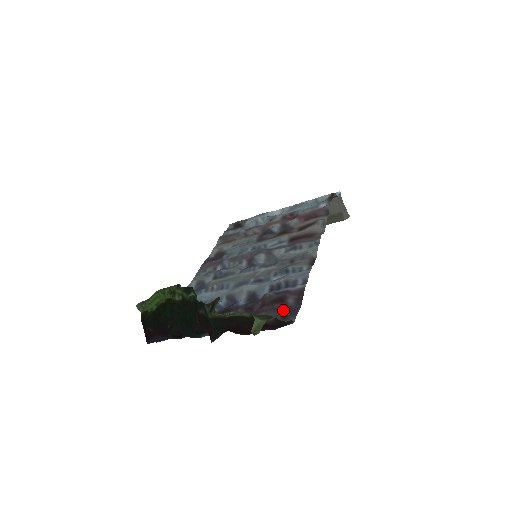
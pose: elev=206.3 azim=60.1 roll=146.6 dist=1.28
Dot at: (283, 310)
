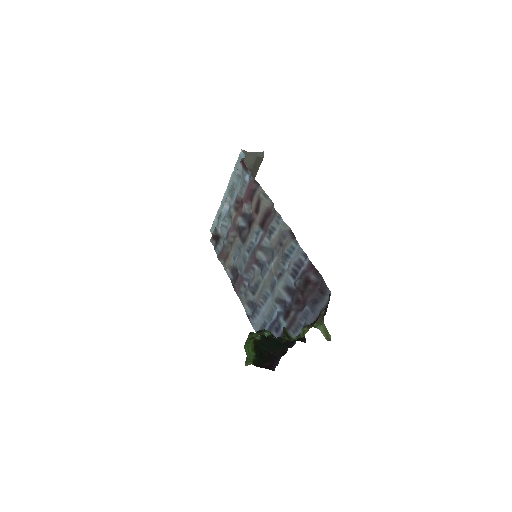
Dot at: (316, 288)
